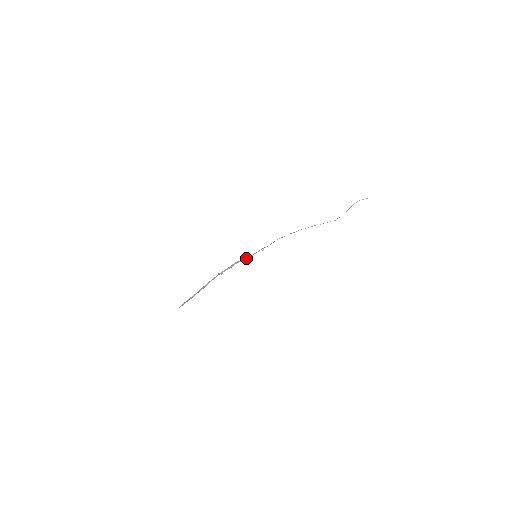
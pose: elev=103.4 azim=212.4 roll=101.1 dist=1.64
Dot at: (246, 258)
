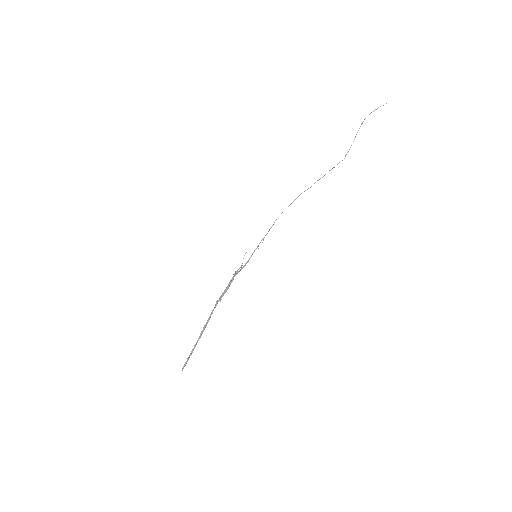
Dot at: occluded
